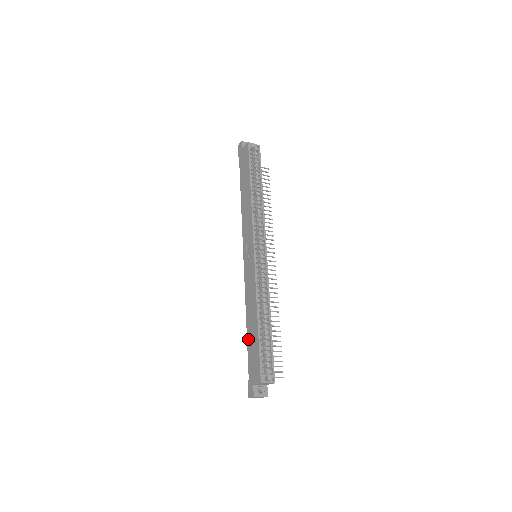
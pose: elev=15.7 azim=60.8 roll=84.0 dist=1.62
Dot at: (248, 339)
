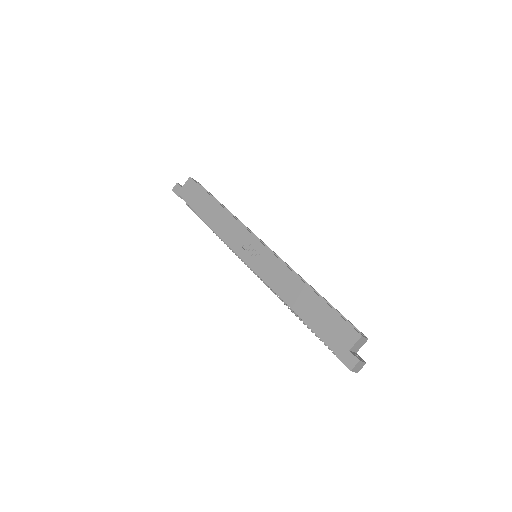
Dot at: (306, 318)
